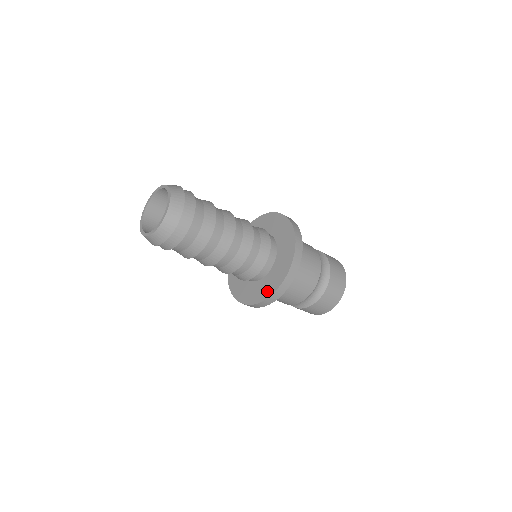
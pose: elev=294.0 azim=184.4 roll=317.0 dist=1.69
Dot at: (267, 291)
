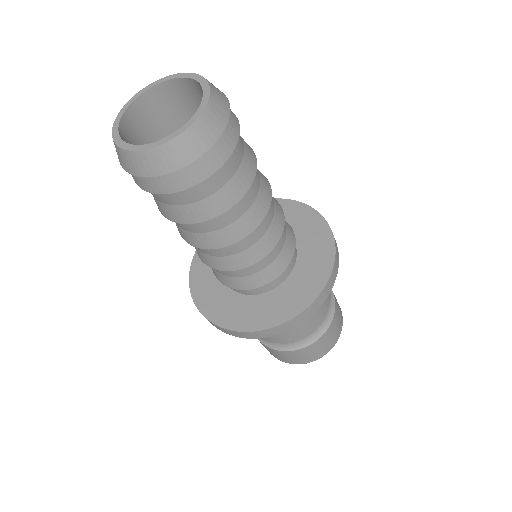
Dot at: (320, 271)
